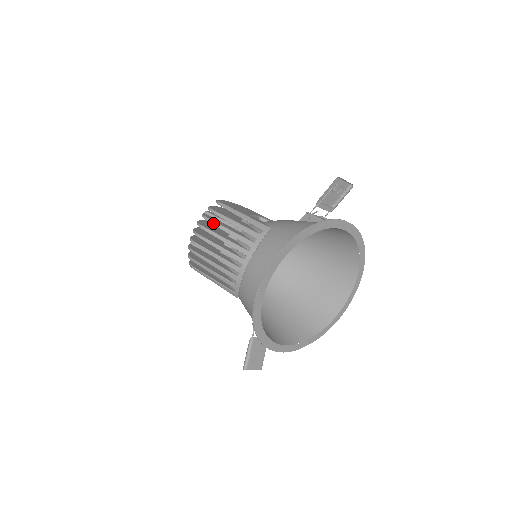
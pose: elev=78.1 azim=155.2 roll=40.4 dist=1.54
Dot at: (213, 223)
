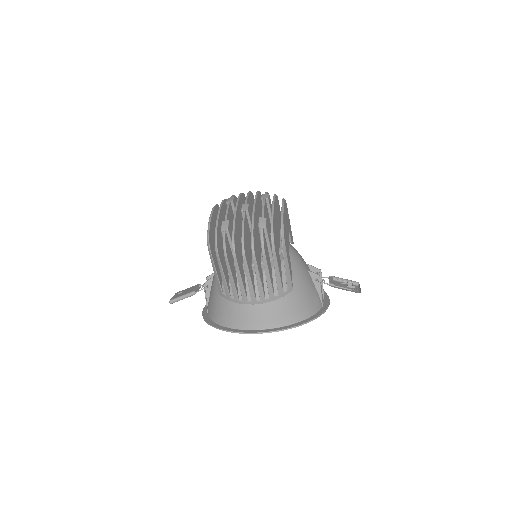
Dot at: (265, 261)
